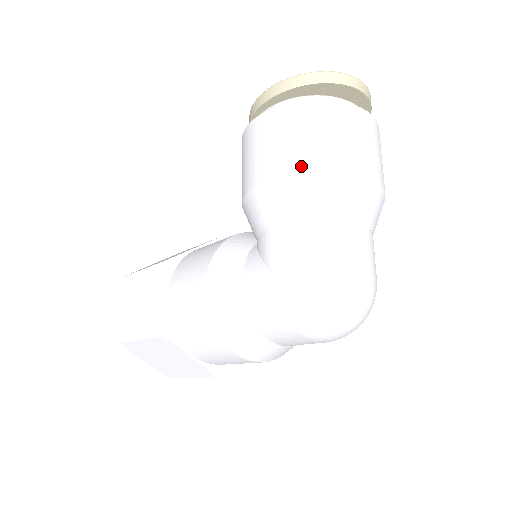
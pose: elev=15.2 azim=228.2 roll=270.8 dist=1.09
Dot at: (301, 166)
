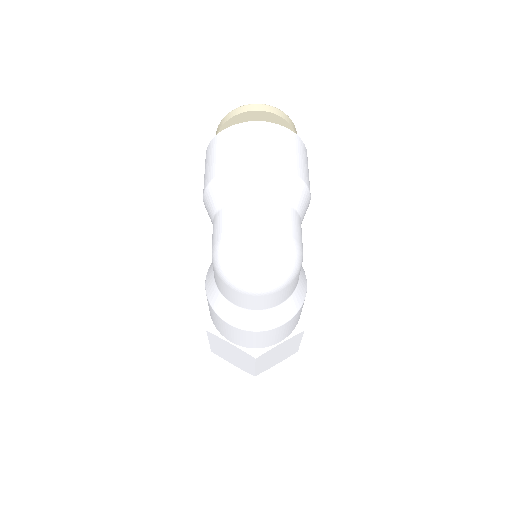
Dot at: (210, 177)
